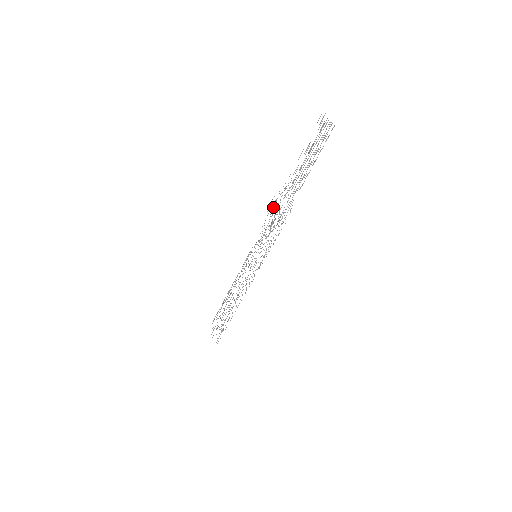
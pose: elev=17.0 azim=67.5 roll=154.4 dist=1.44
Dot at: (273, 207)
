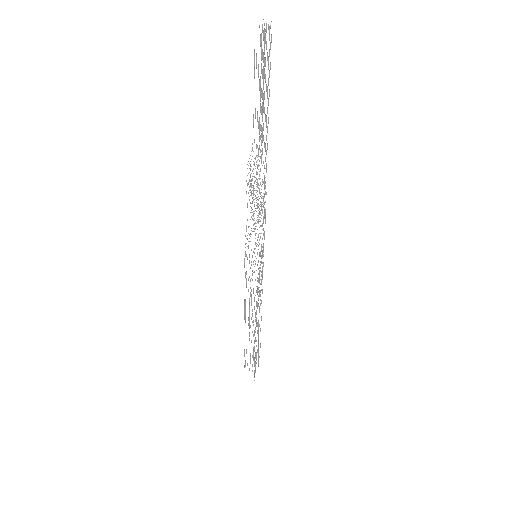
Dot at: occluded
